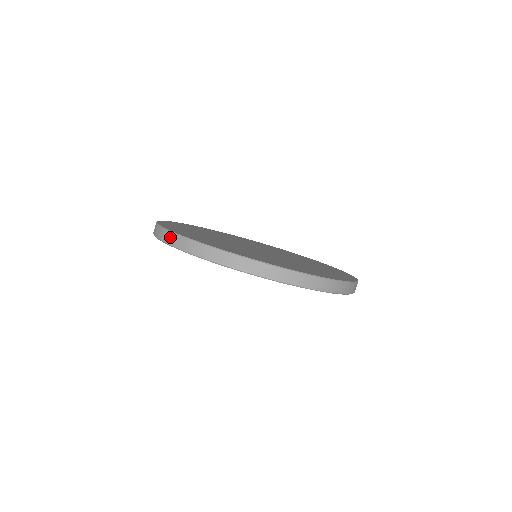
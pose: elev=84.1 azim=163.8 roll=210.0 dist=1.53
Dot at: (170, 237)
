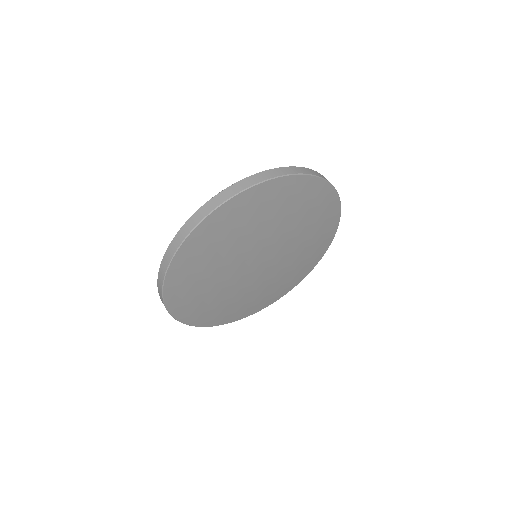
Dot at: (188, 225)
